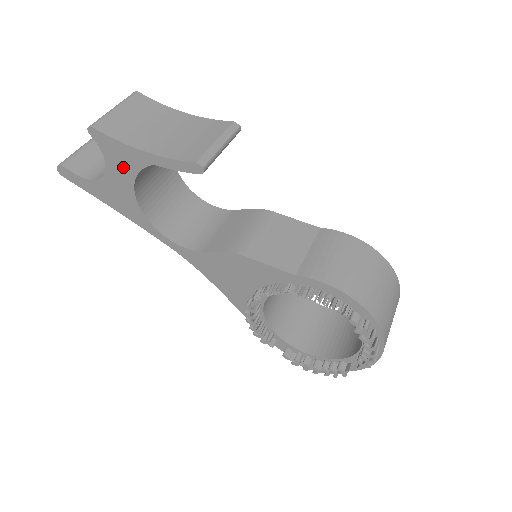
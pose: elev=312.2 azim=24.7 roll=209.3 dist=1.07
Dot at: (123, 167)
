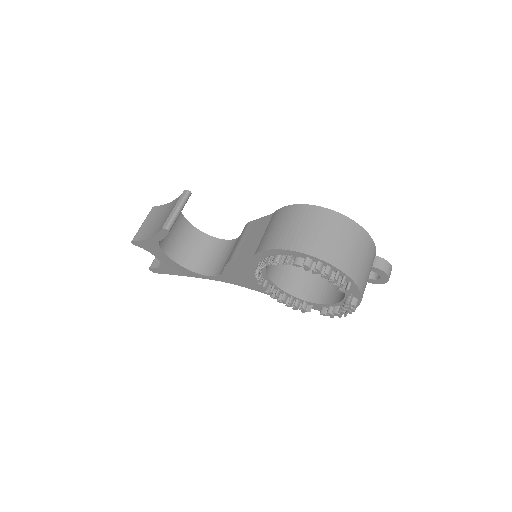
Dot at: (157, 251)
